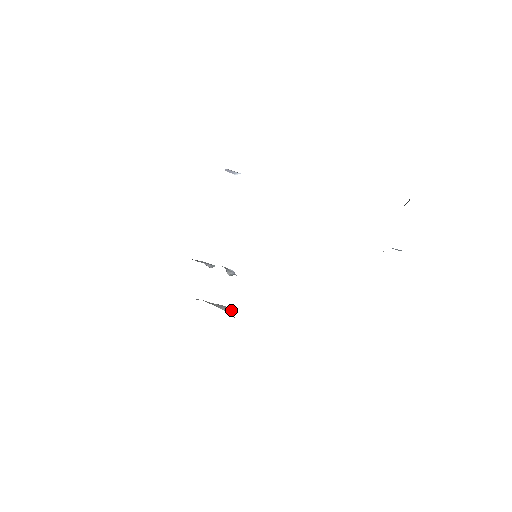
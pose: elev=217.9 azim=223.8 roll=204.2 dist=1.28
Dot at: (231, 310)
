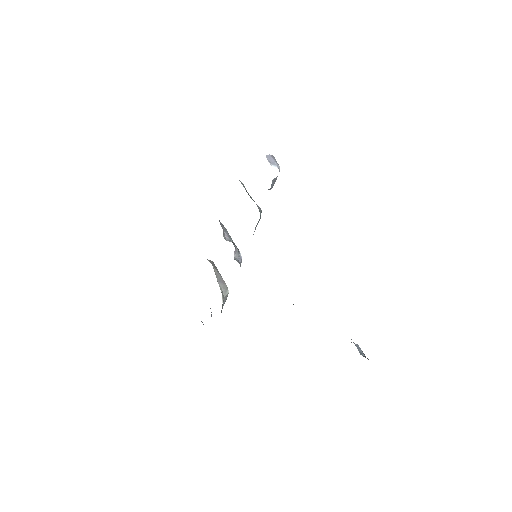
Dot at: (227, 291)
